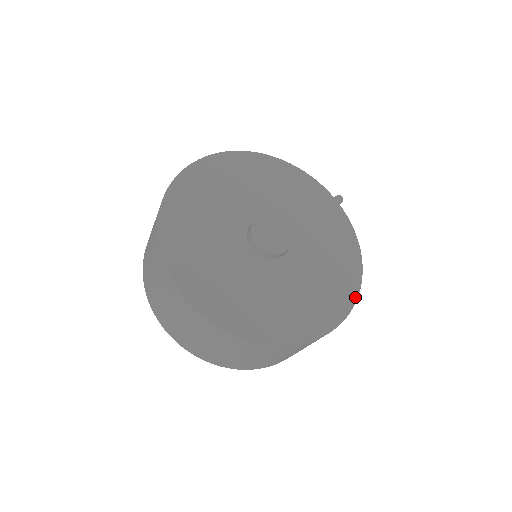
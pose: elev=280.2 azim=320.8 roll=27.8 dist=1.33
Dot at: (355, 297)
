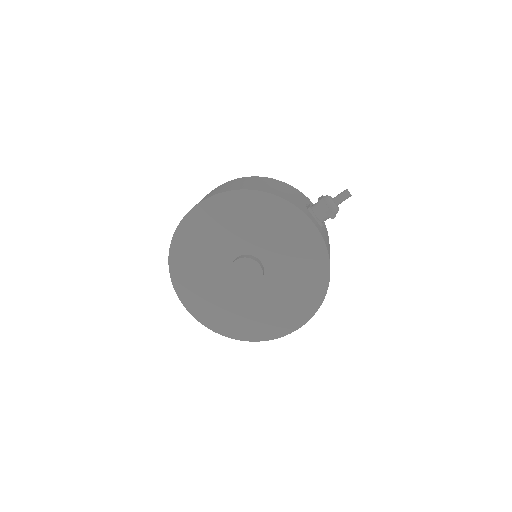
Dot at: (314, 312)
